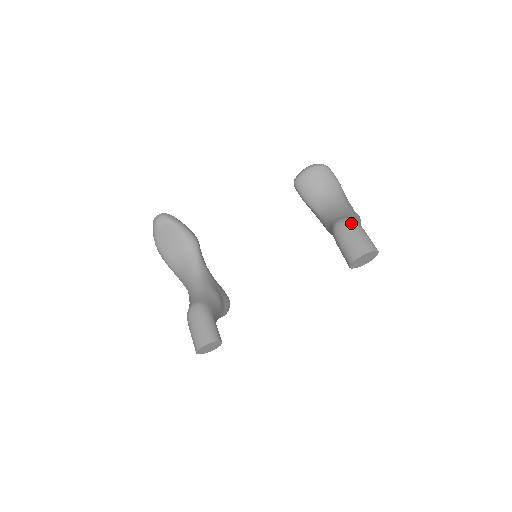
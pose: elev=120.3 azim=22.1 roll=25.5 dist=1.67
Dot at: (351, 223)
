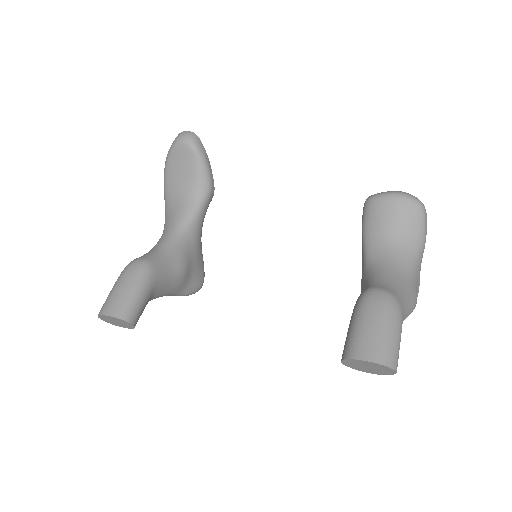
Dot at: (390, 304)
